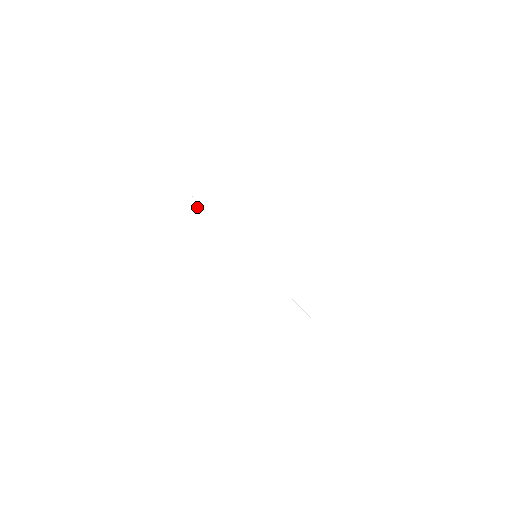
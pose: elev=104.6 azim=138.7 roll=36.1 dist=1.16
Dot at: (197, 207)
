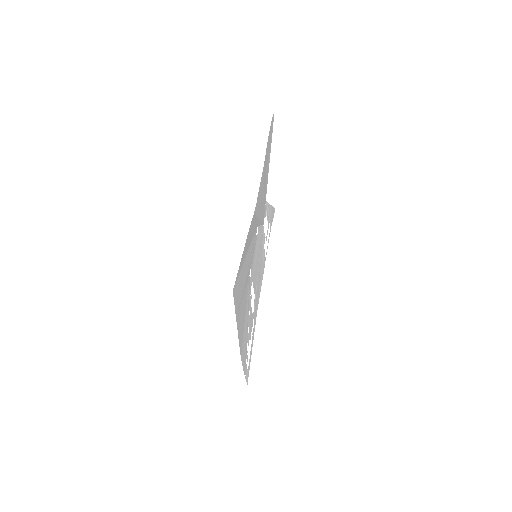
Dot at: occluded
